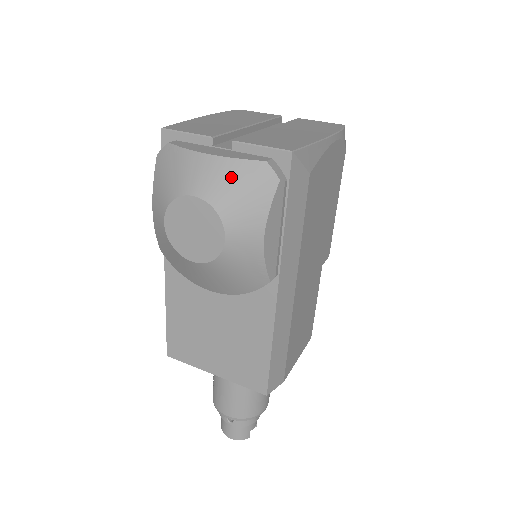
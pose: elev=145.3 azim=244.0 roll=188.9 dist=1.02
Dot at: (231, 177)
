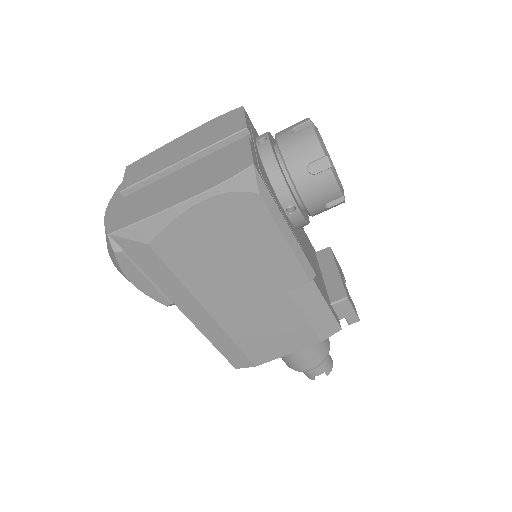
Dot at: occluded
